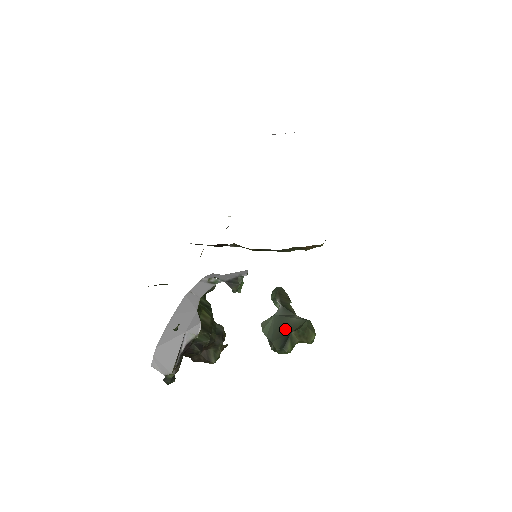
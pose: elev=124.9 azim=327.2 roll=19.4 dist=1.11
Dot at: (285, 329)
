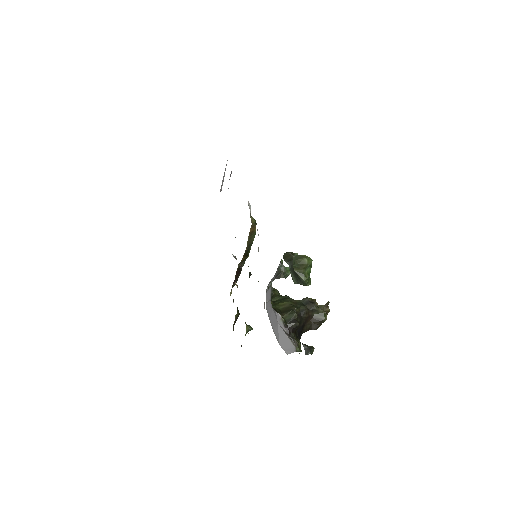
Dot at: (293, 272)
